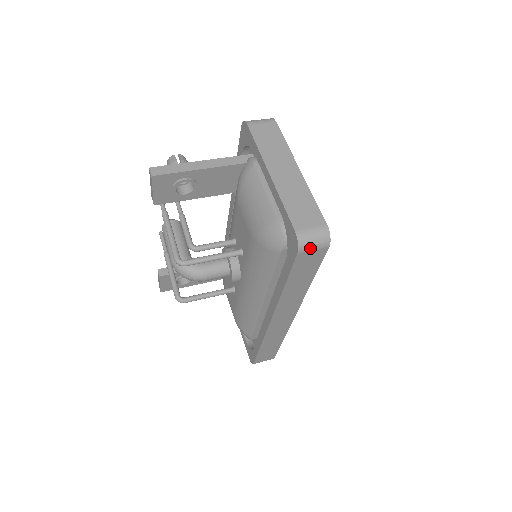
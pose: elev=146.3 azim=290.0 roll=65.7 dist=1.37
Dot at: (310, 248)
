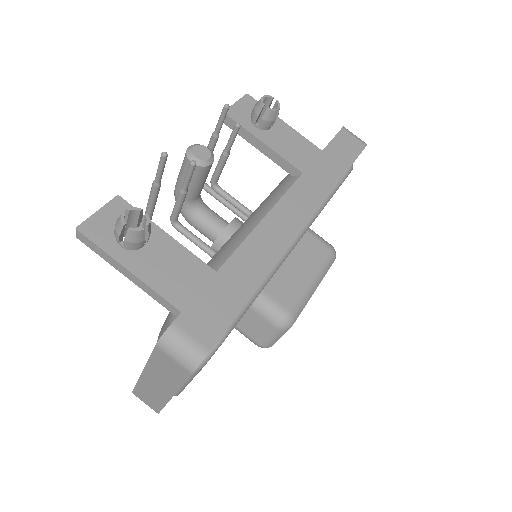
Dot at: occluded
